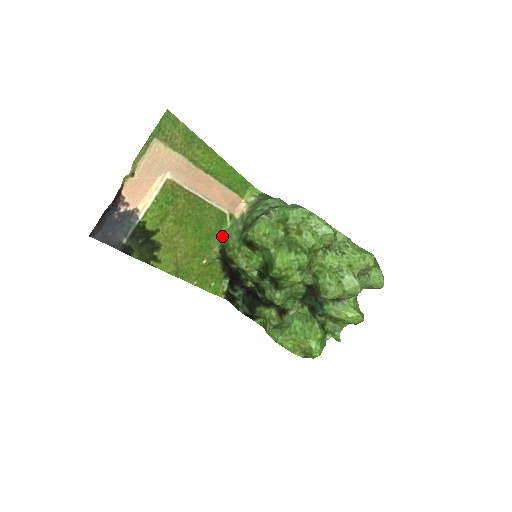
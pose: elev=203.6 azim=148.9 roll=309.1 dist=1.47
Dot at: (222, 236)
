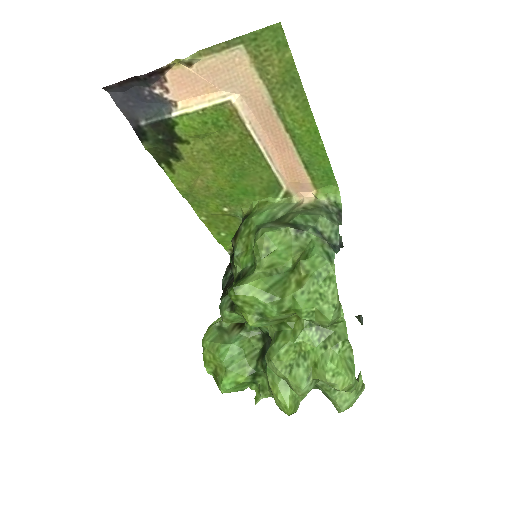
Dot at: (259, 204)
